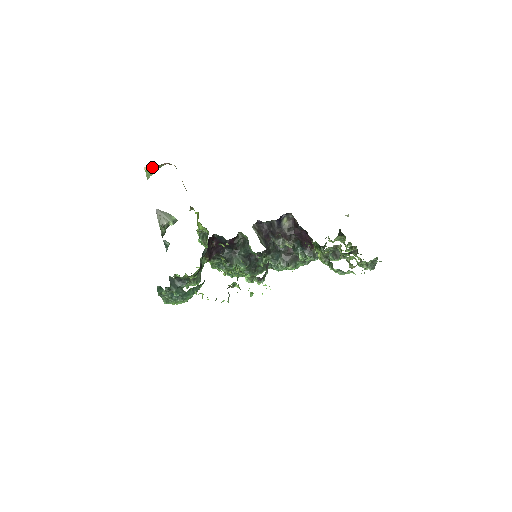
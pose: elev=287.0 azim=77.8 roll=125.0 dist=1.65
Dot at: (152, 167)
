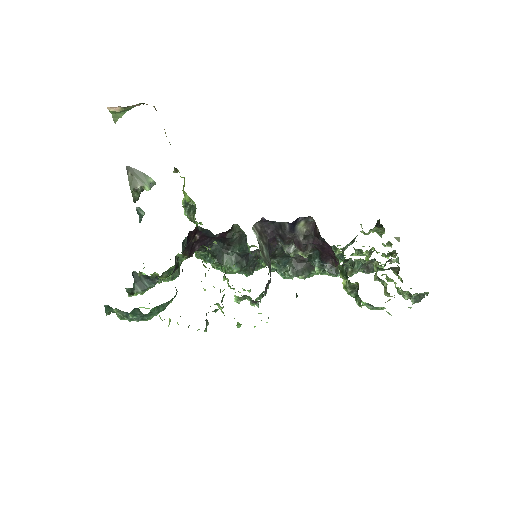
Dot at: (119, 108)
